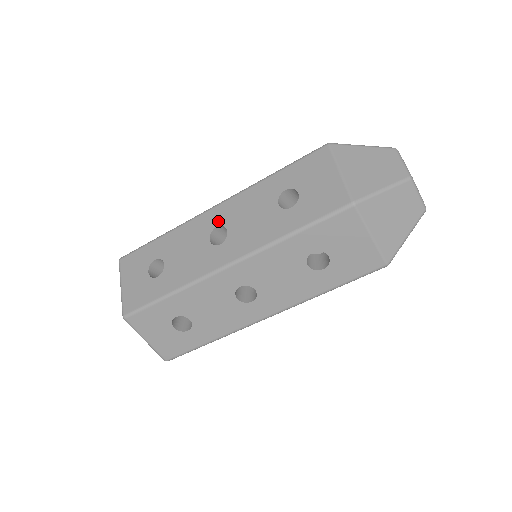
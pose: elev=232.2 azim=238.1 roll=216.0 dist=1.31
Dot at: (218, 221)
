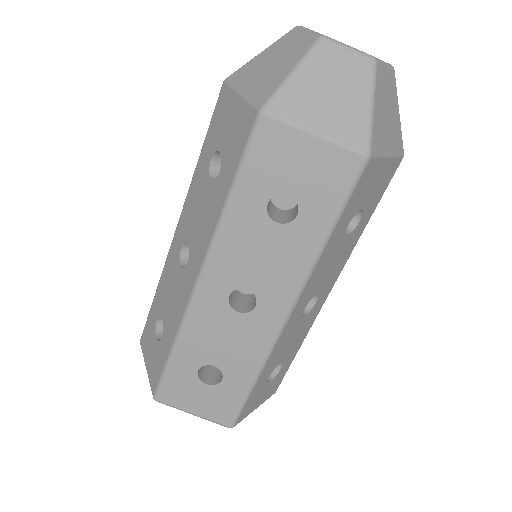
Dot at: (180, 241)
